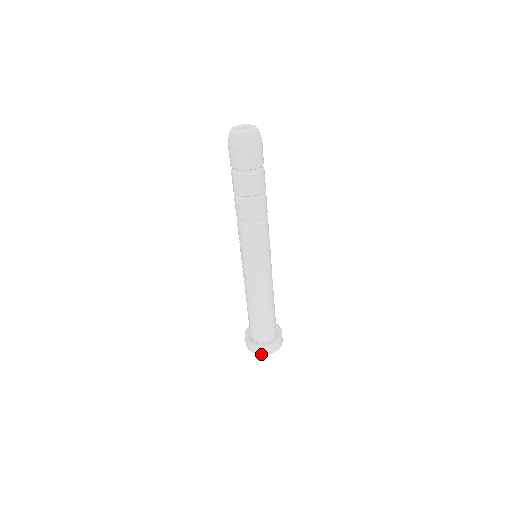
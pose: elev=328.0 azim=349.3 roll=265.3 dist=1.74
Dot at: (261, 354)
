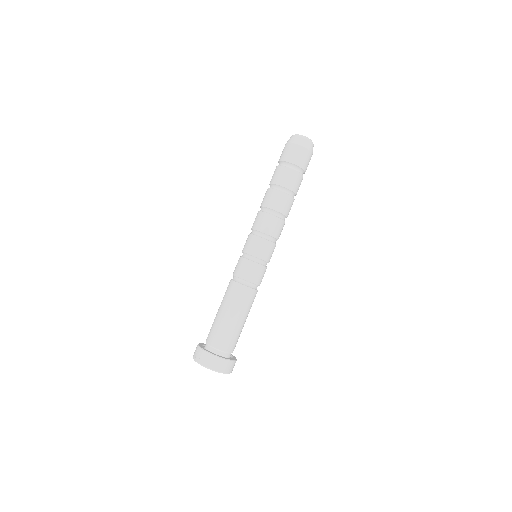
Dot at: (194, 357)
